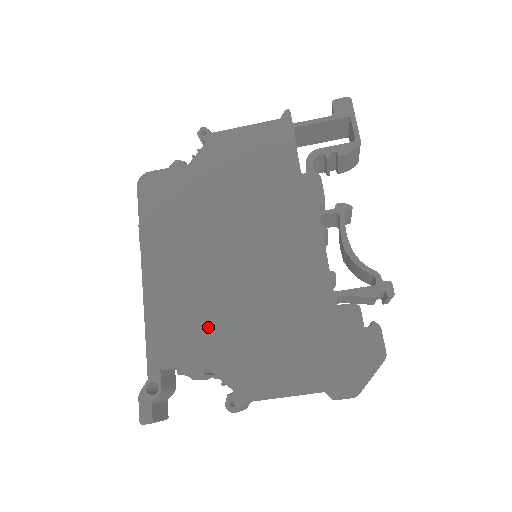
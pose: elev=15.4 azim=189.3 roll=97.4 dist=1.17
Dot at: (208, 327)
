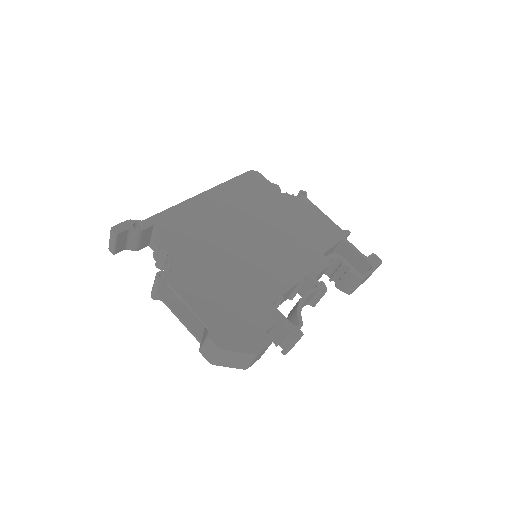
Dot at: (198, 241)
